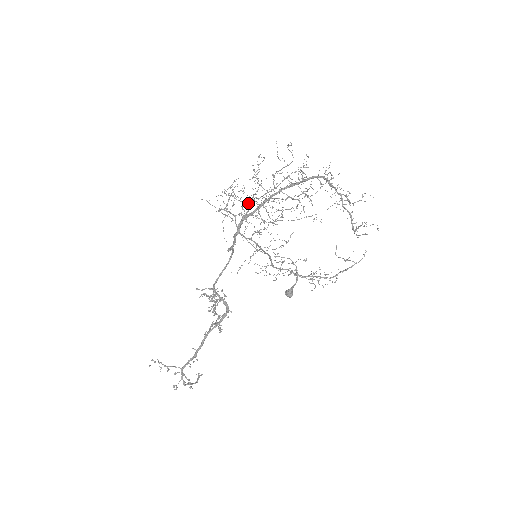
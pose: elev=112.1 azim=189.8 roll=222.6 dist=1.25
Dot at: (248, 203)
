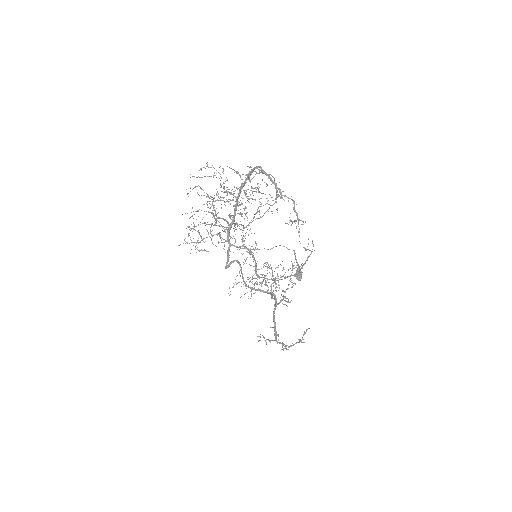
Dot at: occluded
